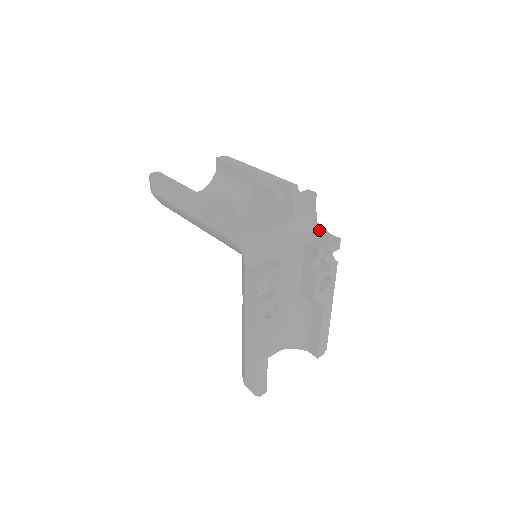
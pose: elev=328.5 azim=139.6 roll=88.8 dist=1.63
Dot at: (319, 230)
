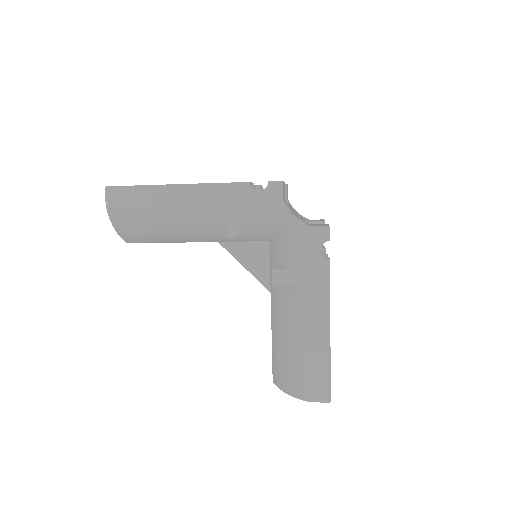
Dot at: occluded
